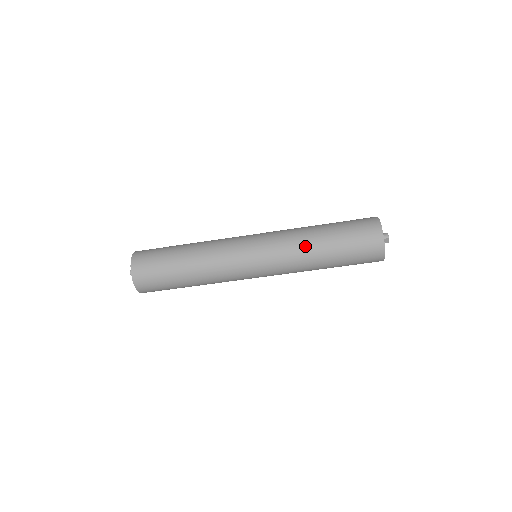
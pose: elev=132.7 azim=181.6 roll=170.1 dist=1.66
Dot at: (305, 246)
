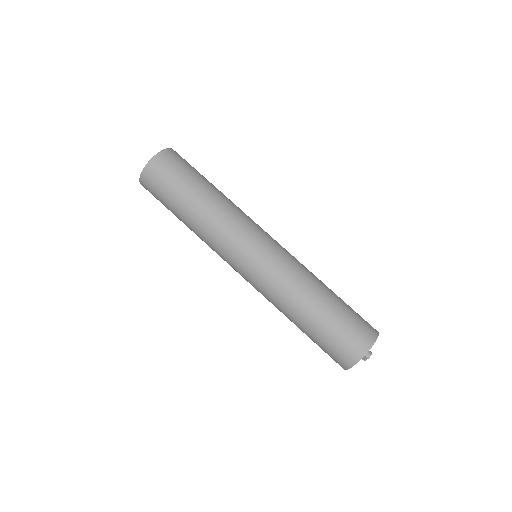
Dot at: (299, 294)
